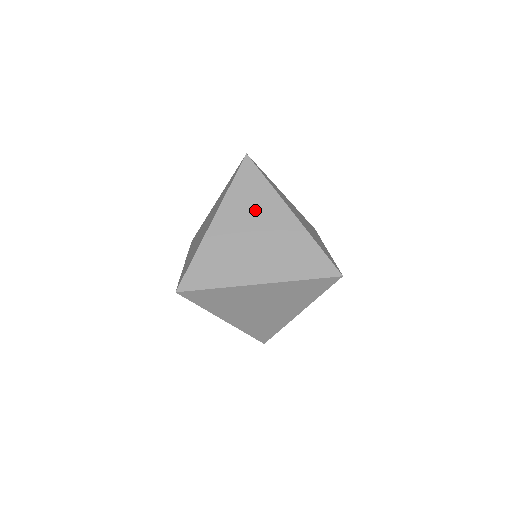
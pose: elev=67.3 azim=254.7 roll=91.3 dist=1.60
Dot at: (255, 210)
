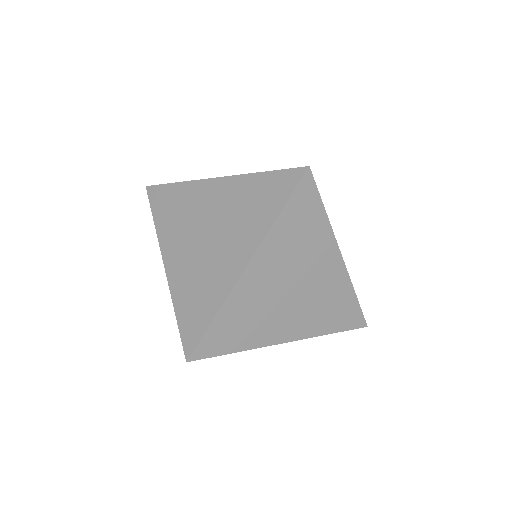
Dot at: (301, 254)
